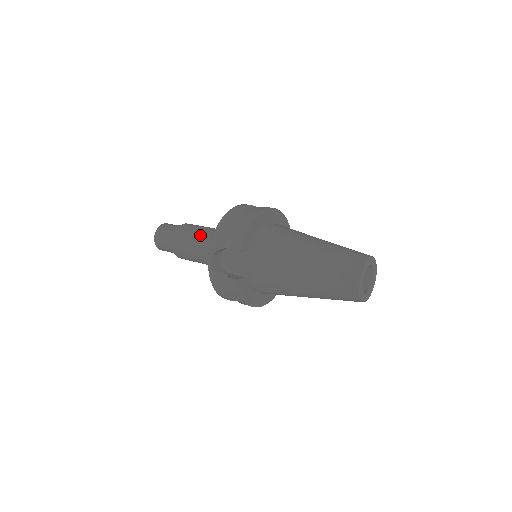
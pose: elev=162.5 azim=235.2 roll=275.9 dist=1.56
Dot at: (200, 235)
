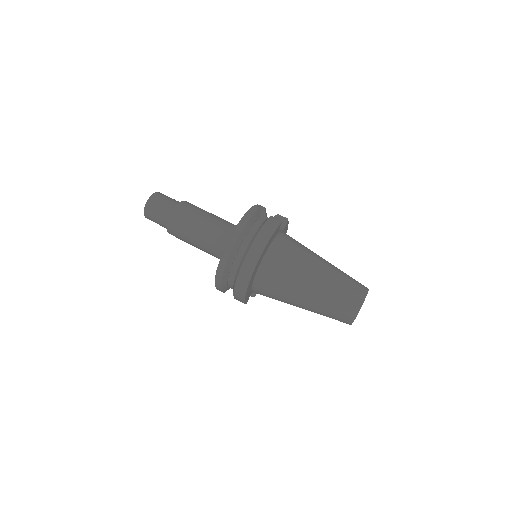
Dot at: (195, 245)
